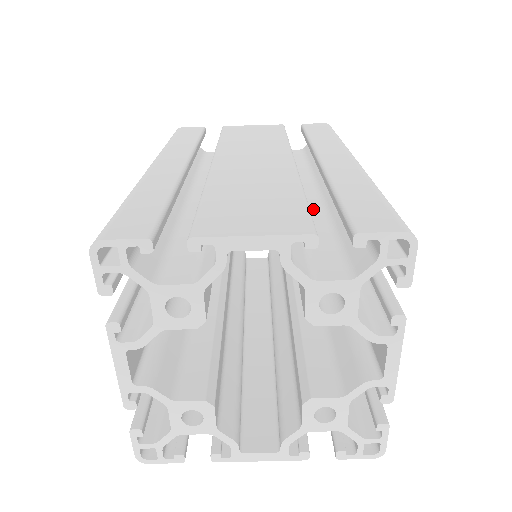
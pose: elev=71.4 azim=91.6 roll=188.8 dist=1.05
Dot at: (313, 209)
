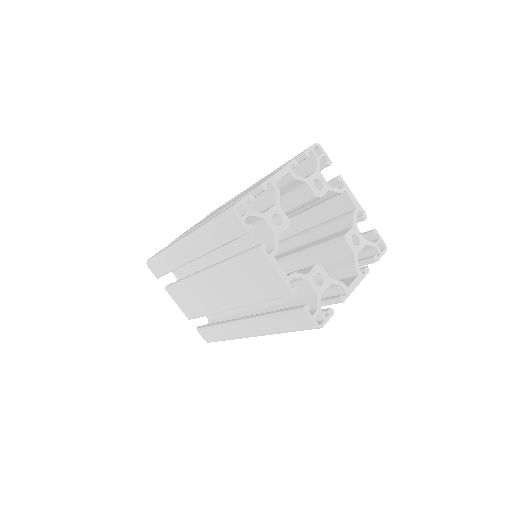
Dot at: occluded
